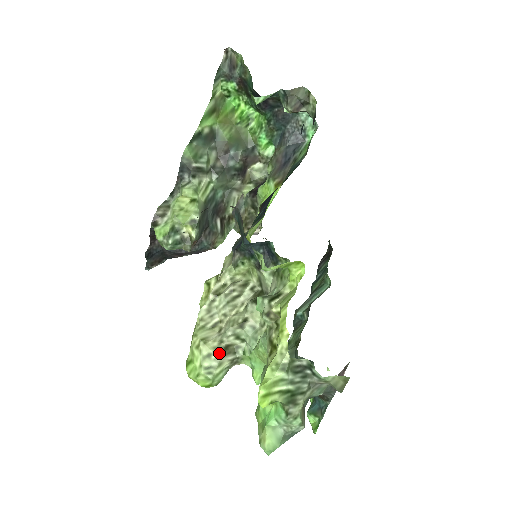
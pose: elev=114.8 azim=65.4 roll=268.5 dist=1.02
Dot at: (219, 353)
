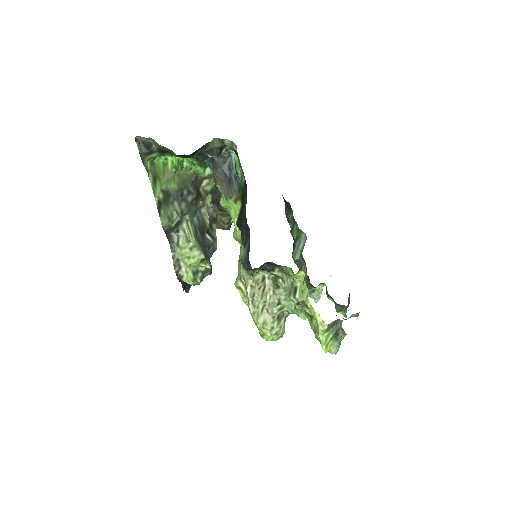
Dot at: (277, 323)
